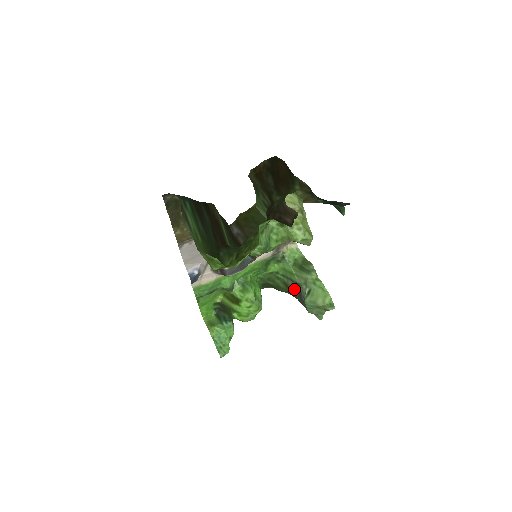
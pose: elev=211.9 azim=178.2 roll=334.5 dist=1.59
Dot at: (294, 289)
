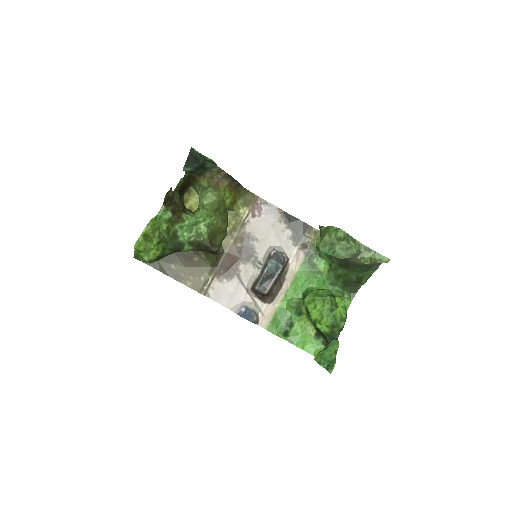
Dot at: (339, 260)
